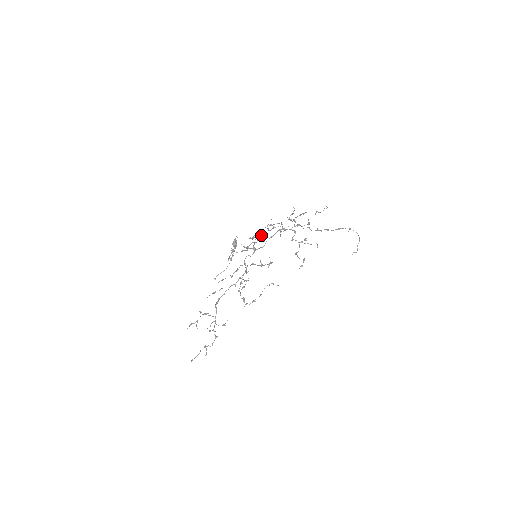
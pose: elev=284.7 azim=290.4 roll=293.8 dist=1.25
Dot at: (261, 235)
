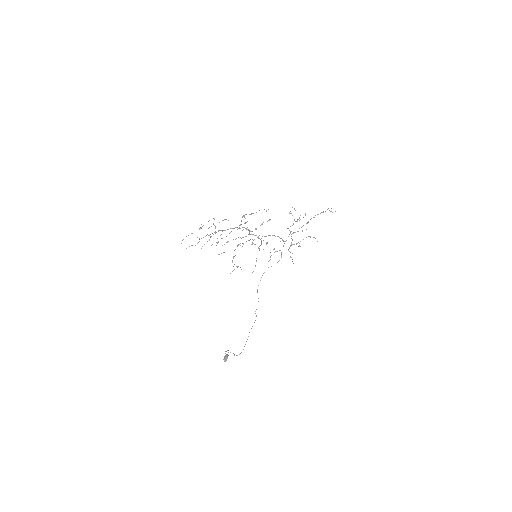
Dot at: occluded
